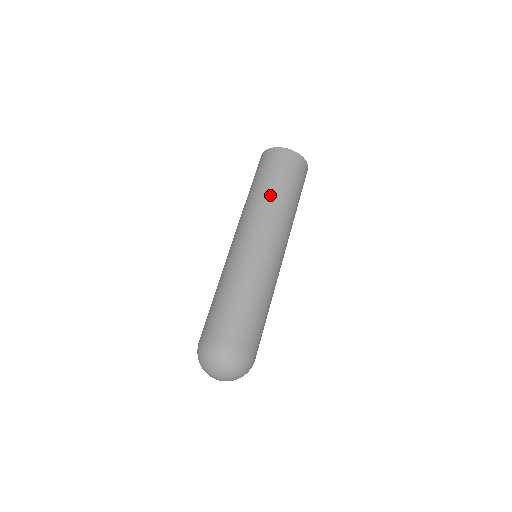
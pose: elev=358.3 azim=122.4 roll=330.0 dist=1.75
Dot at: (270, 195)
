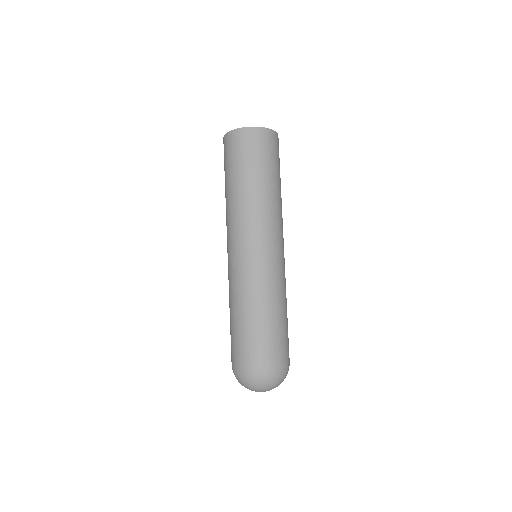
Dot at: (269, 191)
